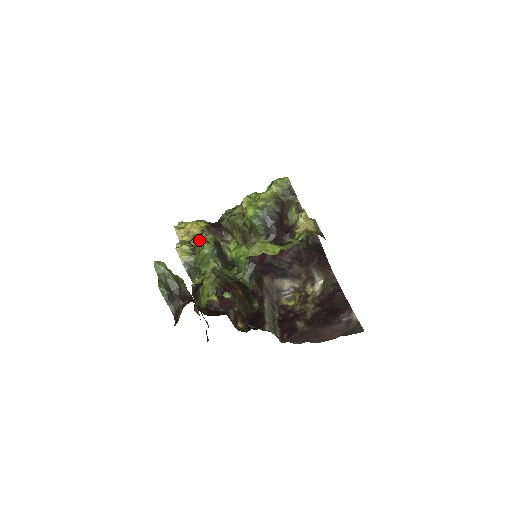
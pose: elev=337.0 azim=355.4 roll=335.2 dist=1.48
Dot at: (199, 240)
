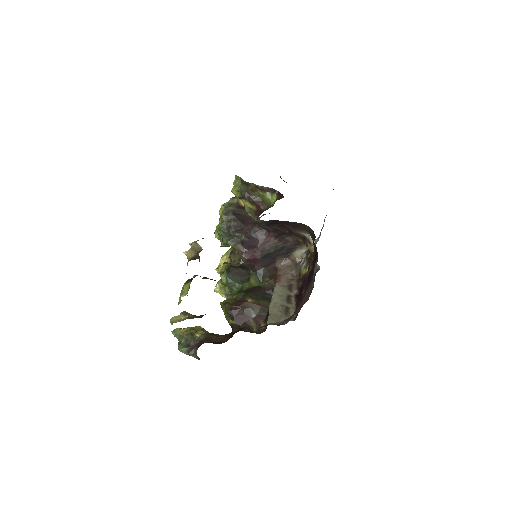
Dot at: occluded
